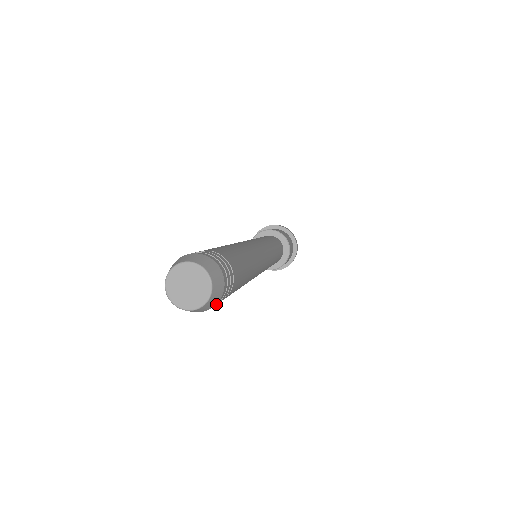
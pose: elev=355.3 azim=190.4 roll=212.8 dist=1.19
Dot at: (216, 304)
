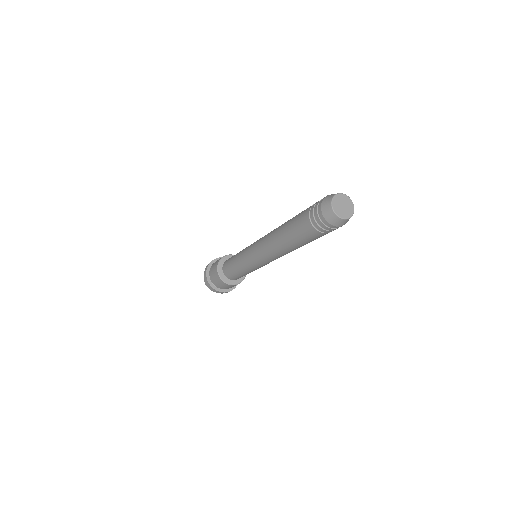
Dot at: (338, 227)
